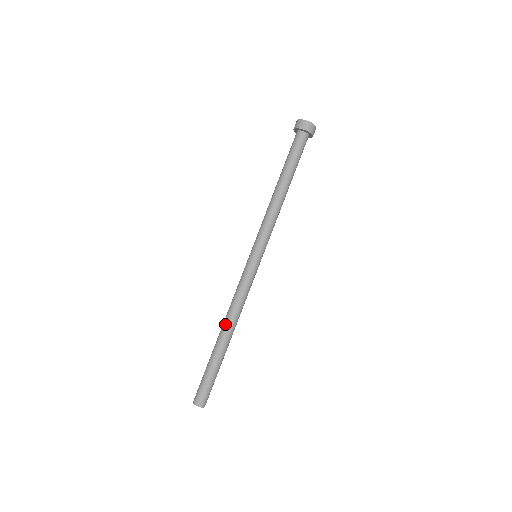
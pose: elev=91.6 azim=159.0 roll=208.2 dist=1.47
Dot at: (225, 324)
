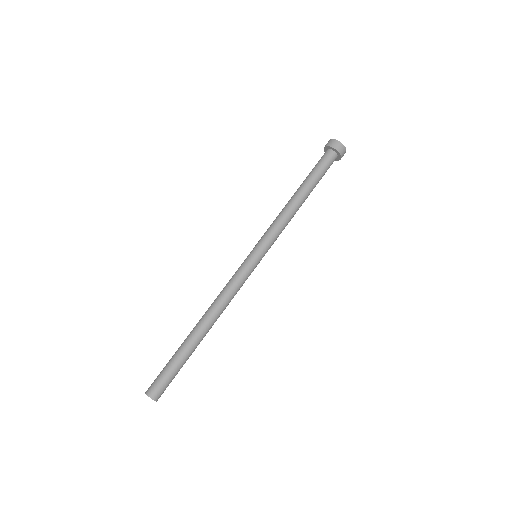
Dot at: (209, 318)
